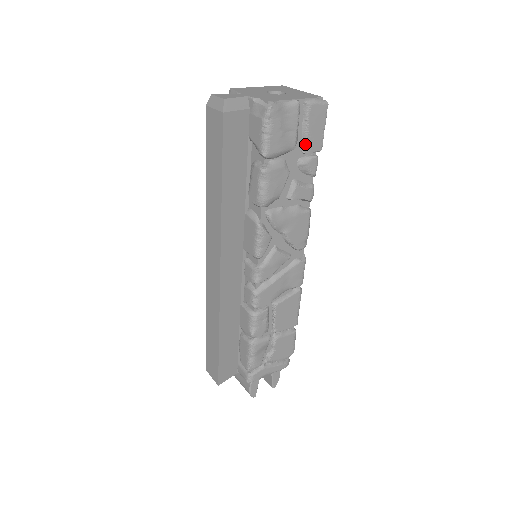
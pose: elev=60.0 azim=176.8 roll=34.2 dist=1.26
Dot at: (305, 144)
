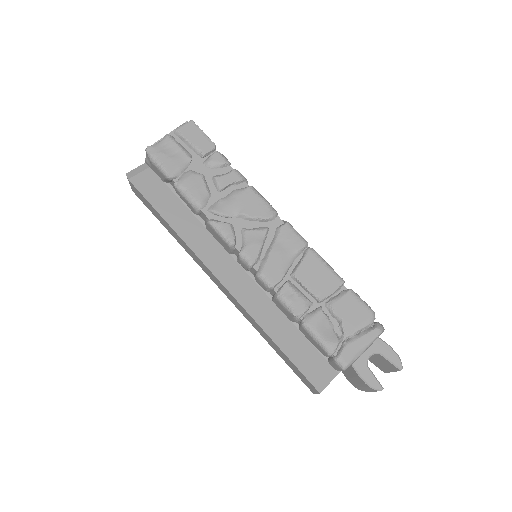
Dot at: (198, 152)
